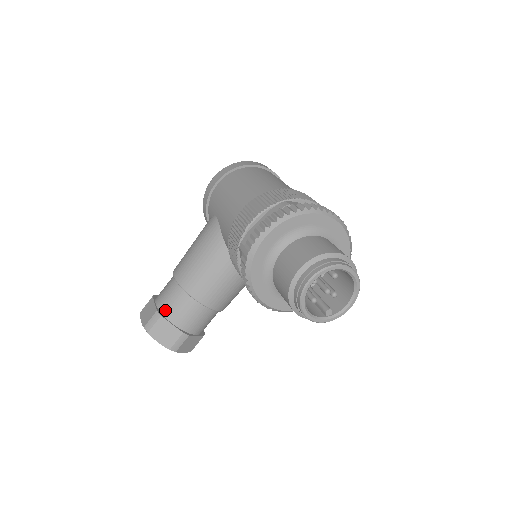
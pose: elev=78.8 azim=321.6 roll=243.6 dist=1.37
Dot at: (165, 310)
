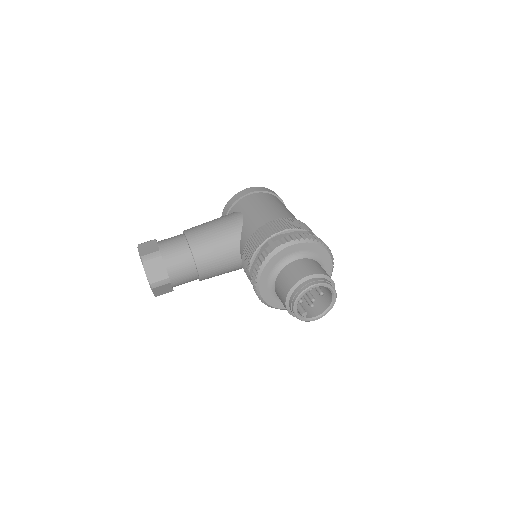
Dot at: (166, 254)
